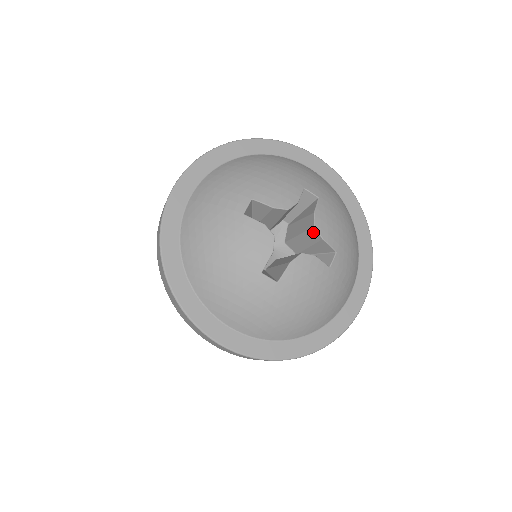
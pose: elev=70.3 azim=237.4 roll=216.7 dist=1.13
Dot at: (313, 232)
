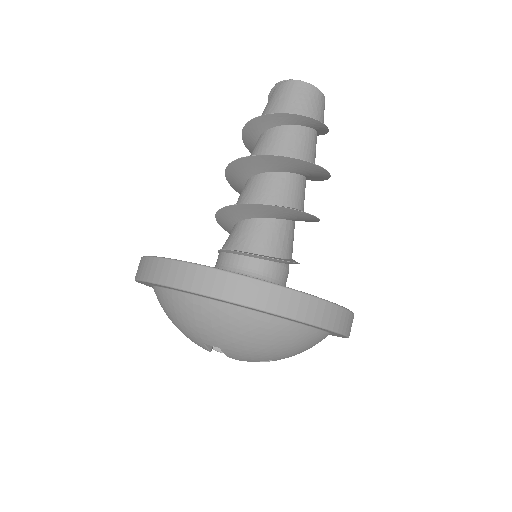
Dot at: occluded
